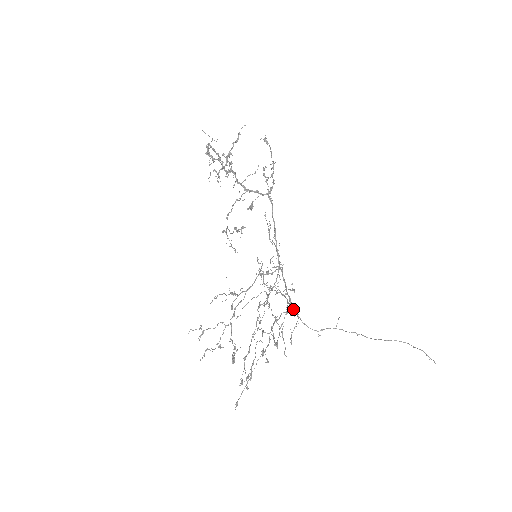
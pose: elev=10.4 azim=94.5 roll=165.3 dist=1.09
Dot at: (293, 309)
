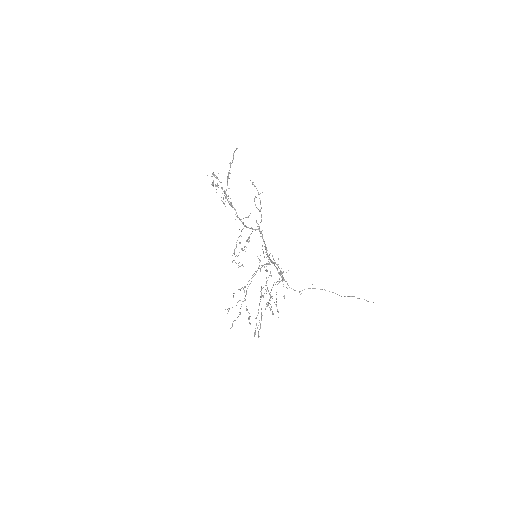
Dot at: (284, 279)
